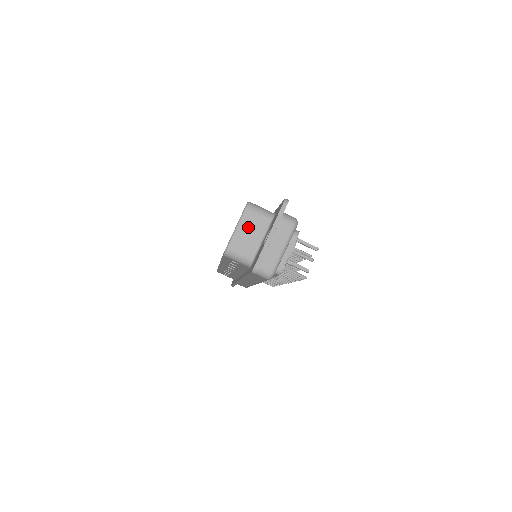
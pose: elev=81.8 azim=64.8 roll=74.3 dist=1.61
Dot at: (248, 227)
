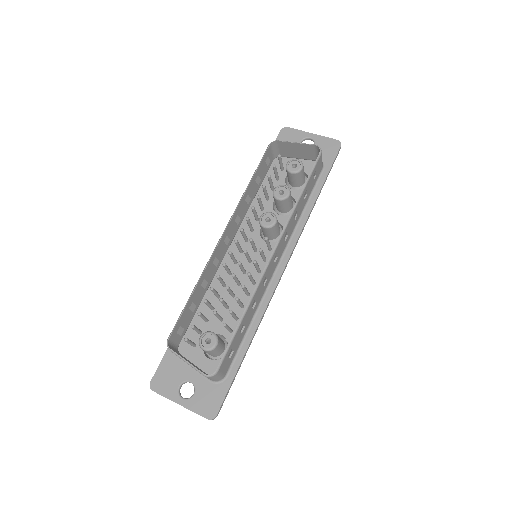
Dot at: occluded
